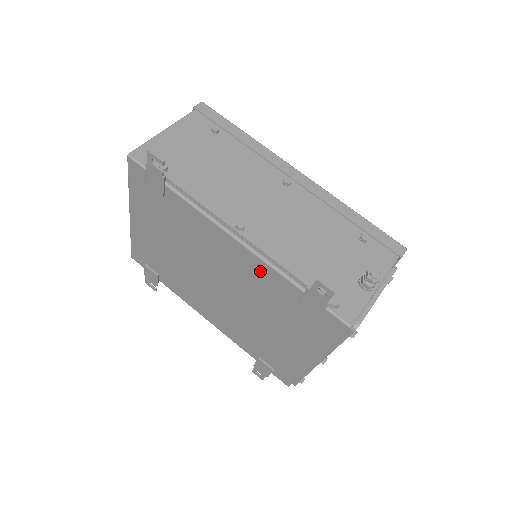
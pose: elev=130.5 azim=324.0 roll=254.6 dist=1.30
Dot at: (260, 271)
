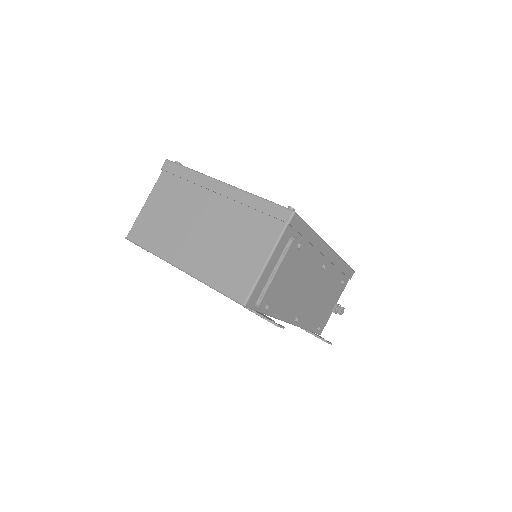
Dot at: occluded
